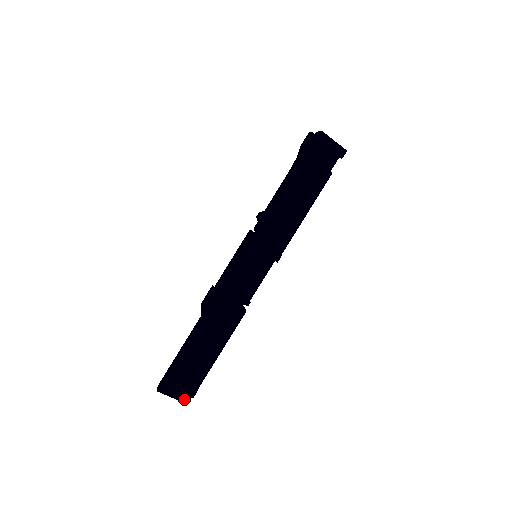
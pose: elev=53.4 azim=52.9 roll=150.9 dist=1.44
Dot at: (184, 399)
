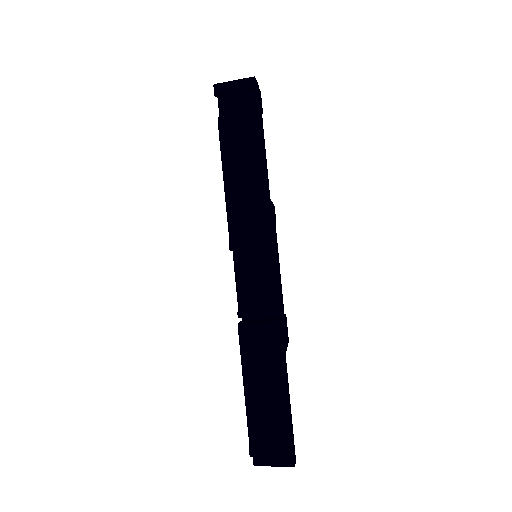
Dot at: (288, 462)
